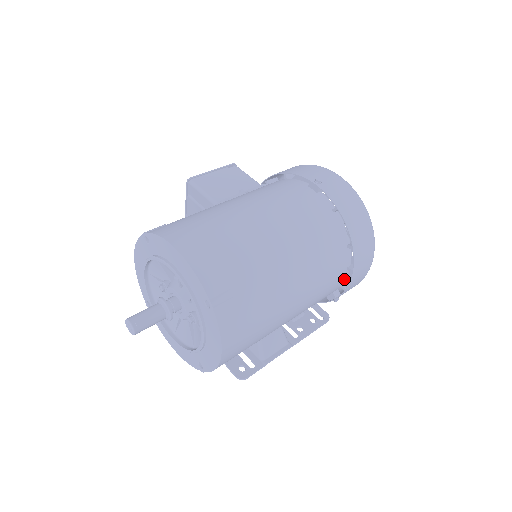
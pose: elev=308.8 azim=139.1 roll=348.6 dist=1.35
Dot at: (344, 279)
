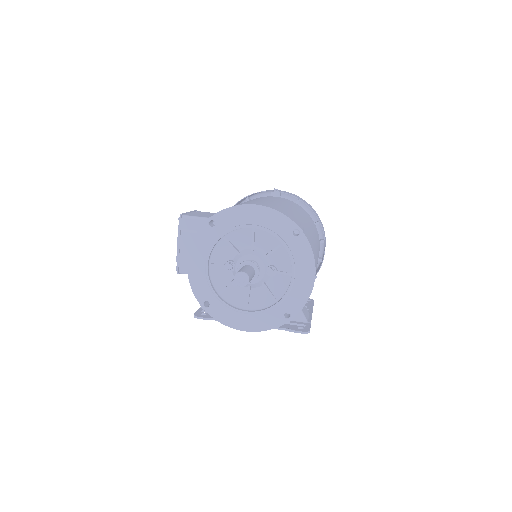
Dot at: occluded
